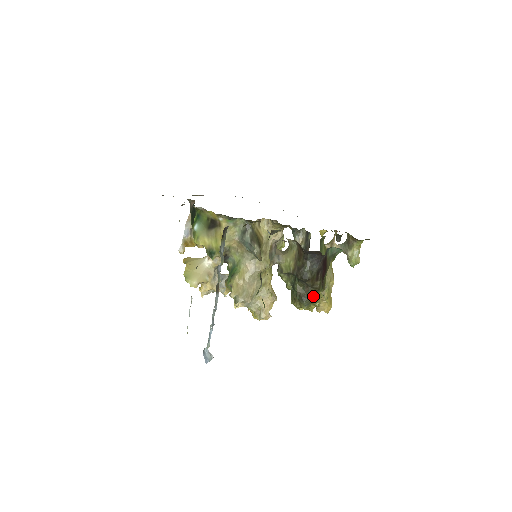
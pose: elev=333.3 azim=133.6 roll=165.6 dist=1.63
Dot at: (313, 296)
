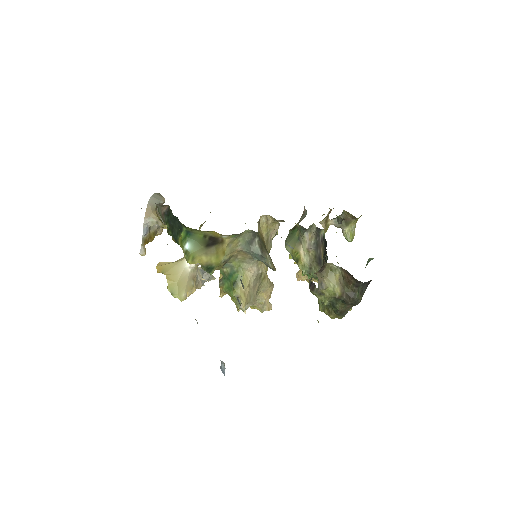
Dot at: occluded
